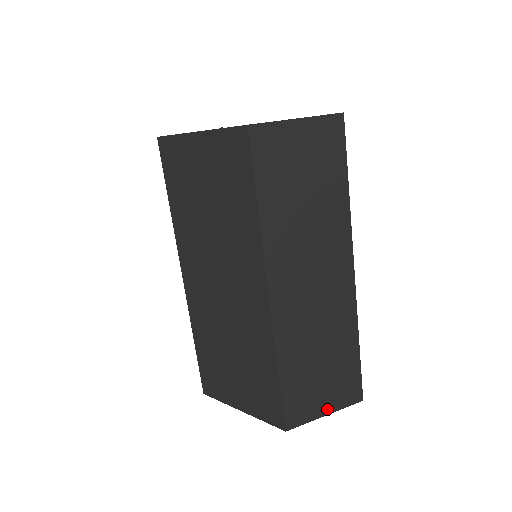
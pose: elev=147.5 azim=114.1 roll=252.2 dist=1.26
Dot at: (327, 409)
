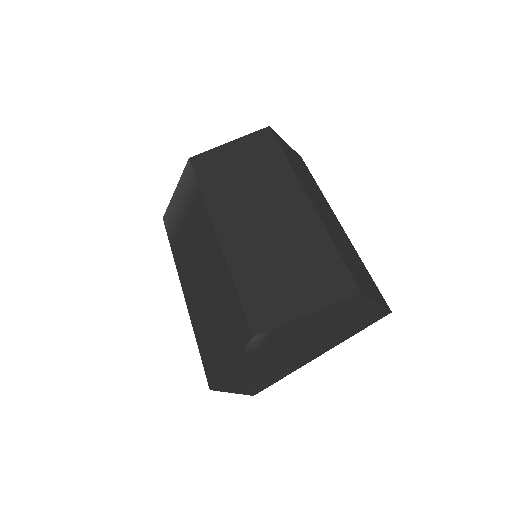
Dot at: (376, 299)
